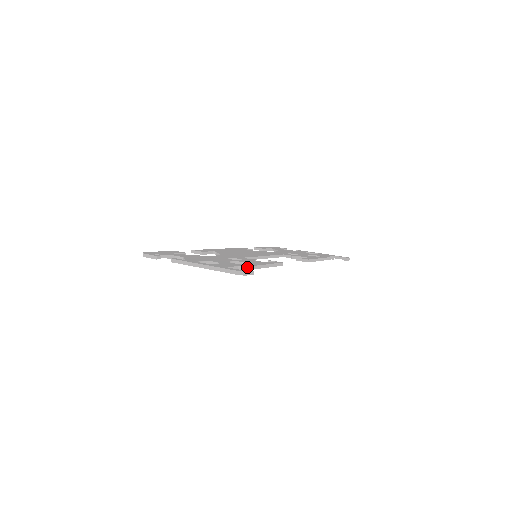
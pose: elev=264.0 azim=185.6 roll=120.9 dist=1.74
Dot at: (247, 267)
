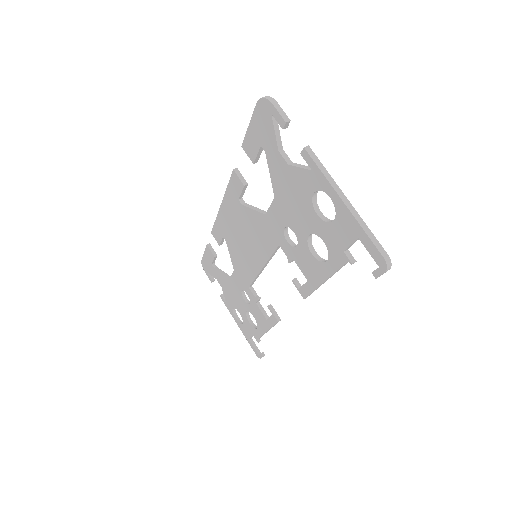
Dot at: (348, 261)
